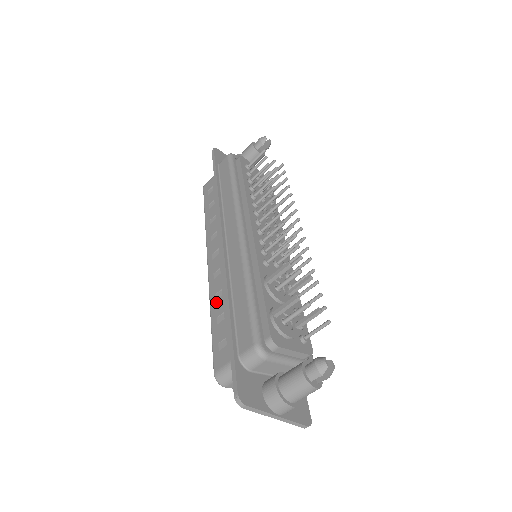
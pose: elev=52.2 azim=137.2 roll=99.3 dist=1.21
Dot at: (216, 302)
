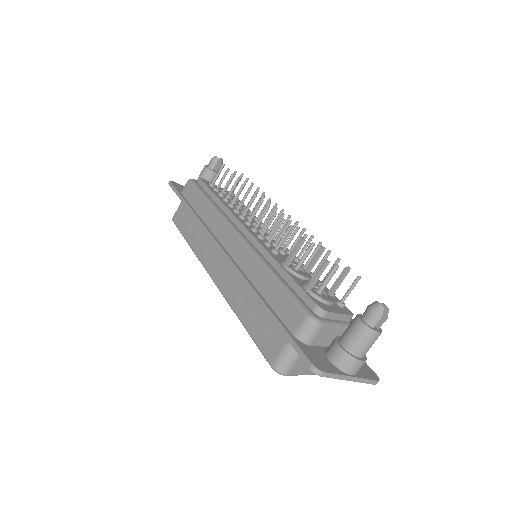
Dot at: (240, 305)
